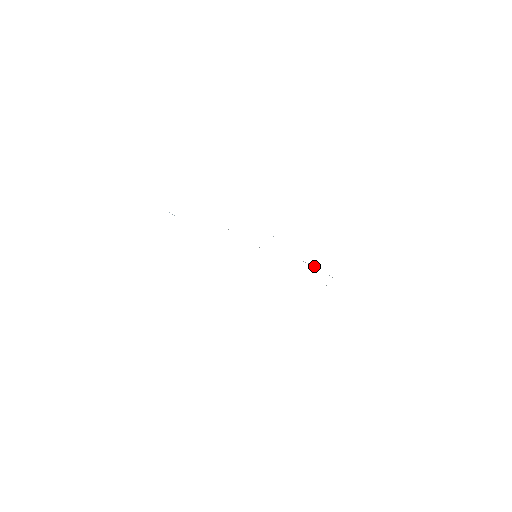
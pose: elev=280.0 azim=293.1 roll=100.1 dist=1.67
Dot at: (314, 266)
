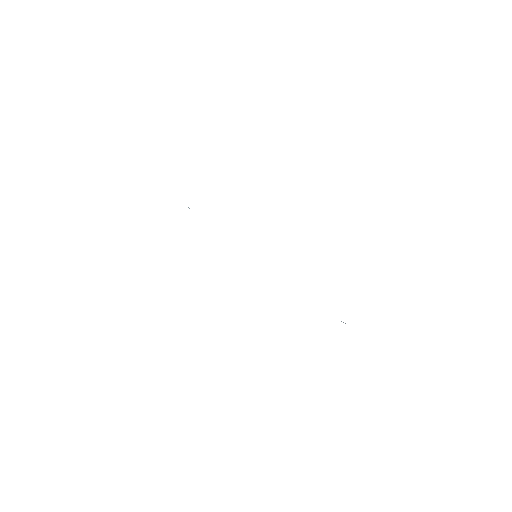
Dot at: occluded
